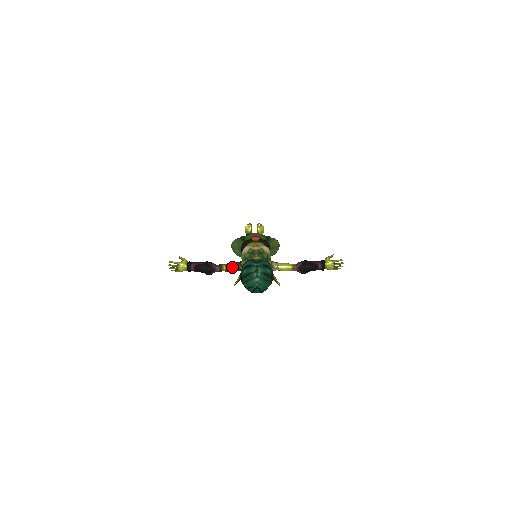
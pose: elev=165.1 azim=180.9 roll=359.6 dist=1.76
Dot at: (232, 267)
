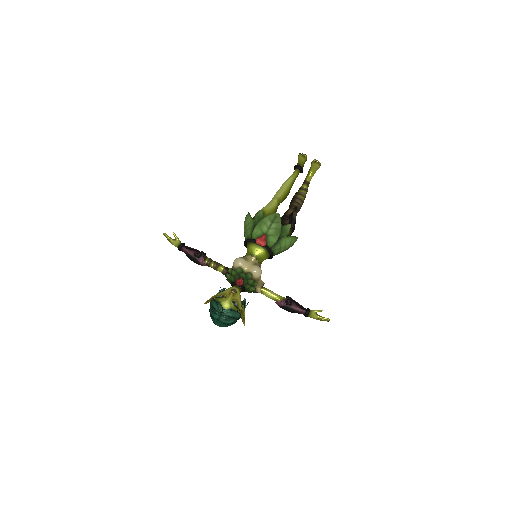
Dot at: (219, 270)
